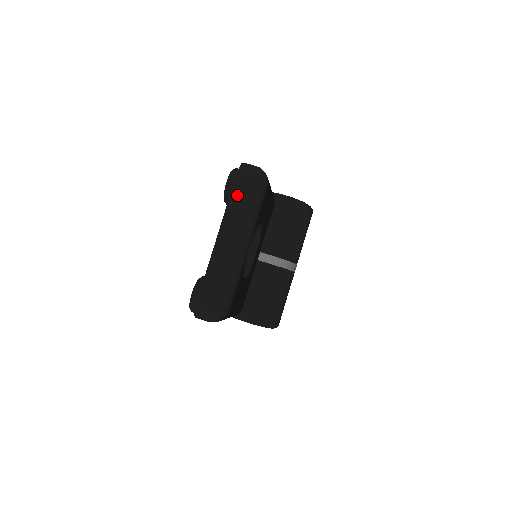
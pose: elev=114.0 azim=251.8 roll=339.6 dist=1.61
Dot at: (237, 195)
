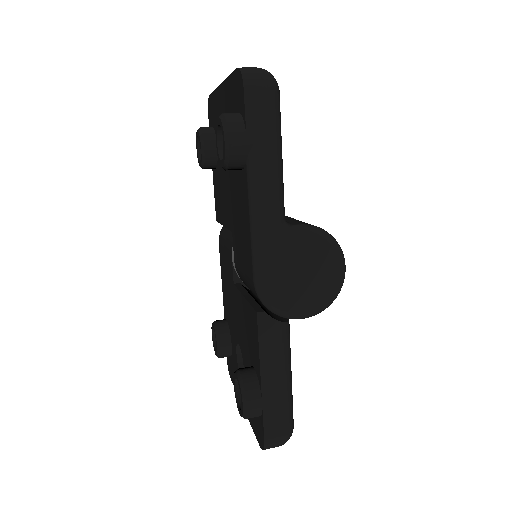
Dot at: occluded
